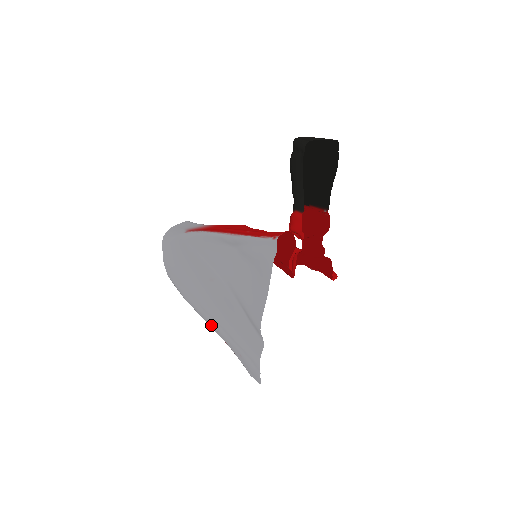
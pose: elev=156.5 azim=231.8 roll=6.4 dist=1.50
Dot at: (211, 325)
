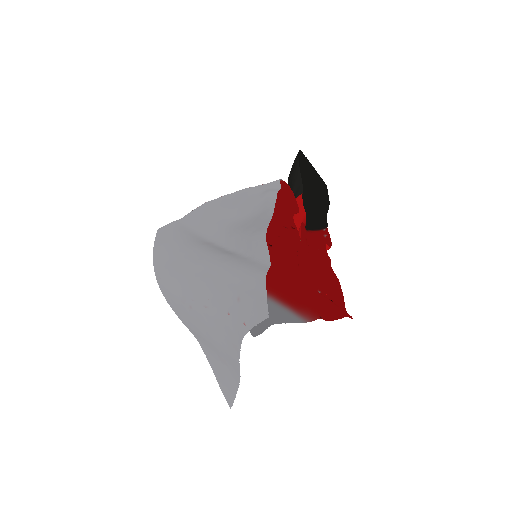
Dot at: (200, 289)
